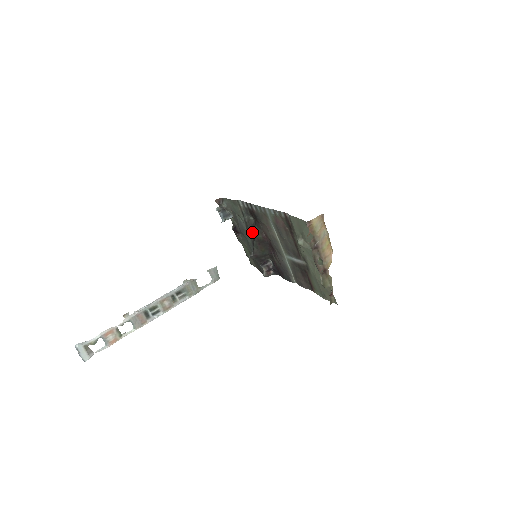
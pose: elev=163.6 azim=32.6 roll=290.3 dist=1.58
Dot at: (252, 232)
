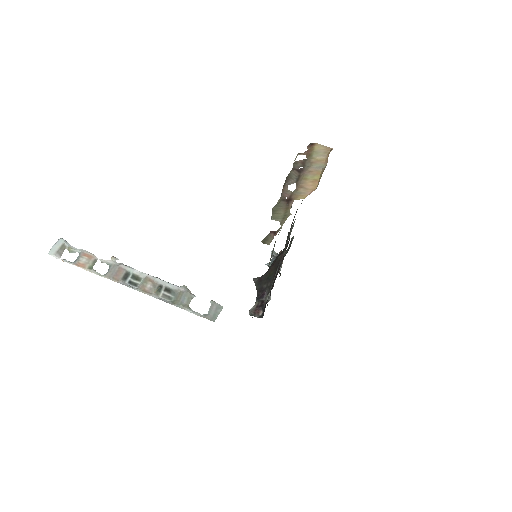
Dot at: occluded
